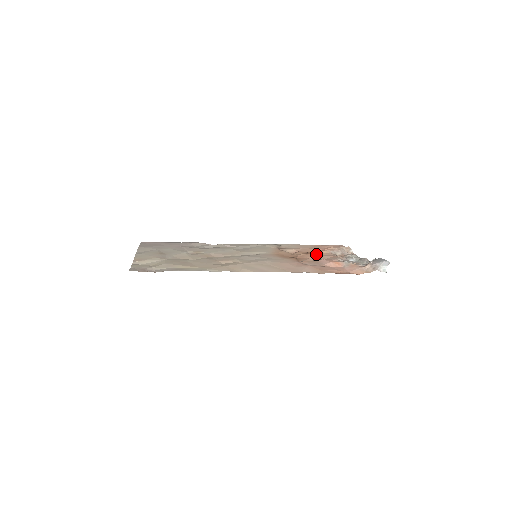
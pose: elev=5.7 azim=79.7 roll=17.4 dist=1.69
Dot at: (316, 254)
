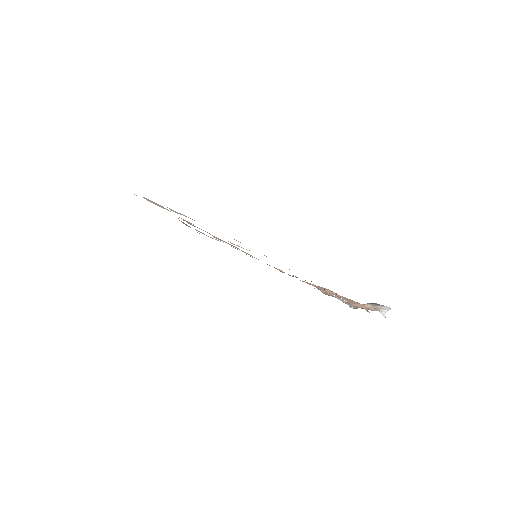
Dot at: occluded
